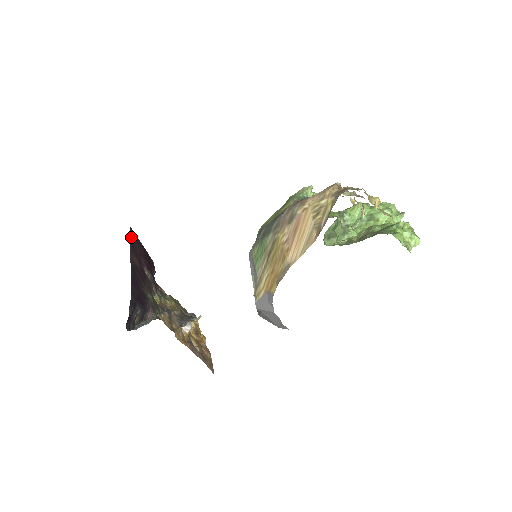
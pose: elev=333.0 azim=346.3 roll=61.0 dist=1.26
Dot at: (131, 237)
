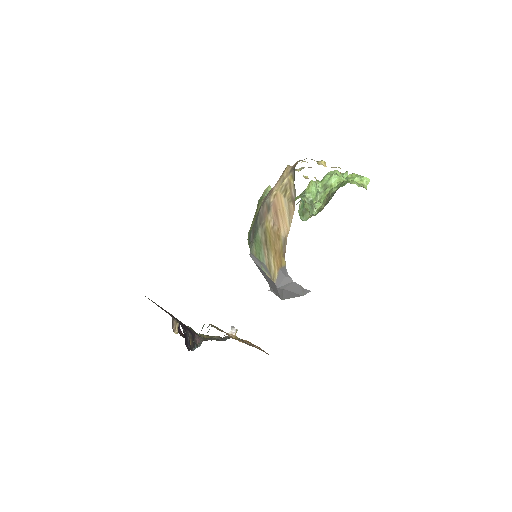
Dot at: (149, 299)
